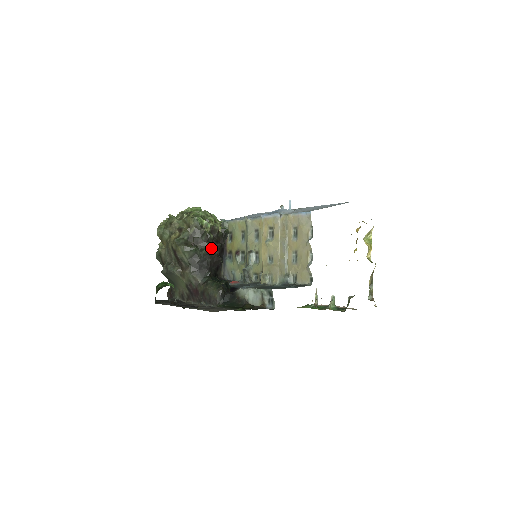
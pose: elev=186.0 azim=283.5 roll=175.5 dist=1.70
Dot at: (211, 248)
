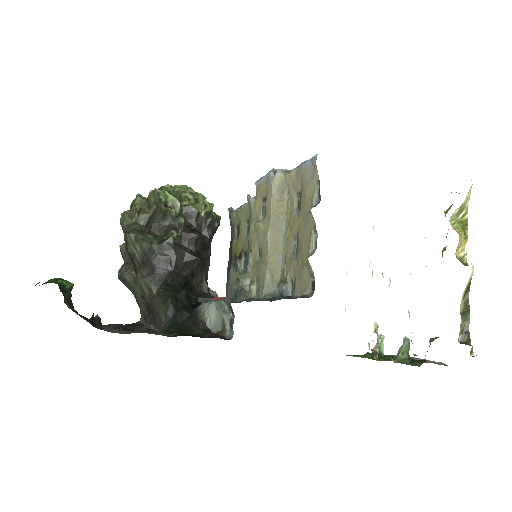
Dot at: (181, 240)
